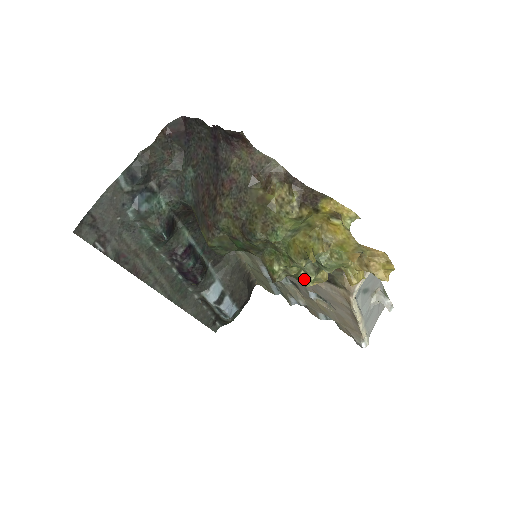
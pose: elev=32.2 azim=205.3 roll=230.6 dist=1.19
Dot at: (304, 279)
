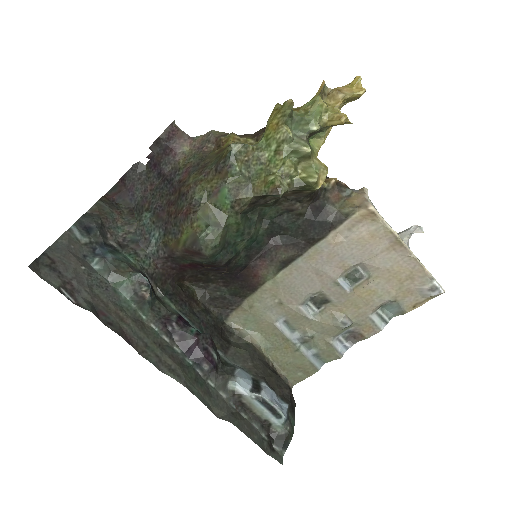
Dot at: (306, 176)
